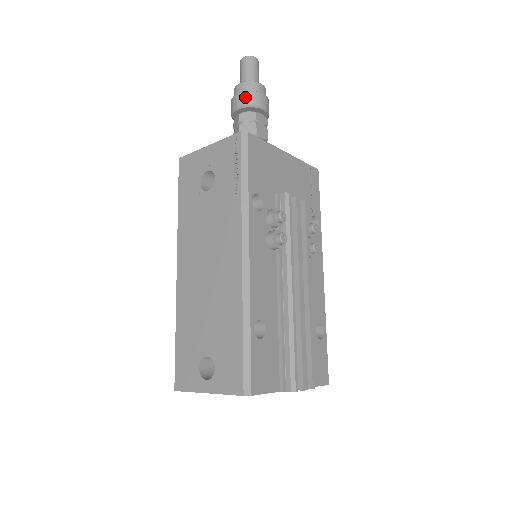
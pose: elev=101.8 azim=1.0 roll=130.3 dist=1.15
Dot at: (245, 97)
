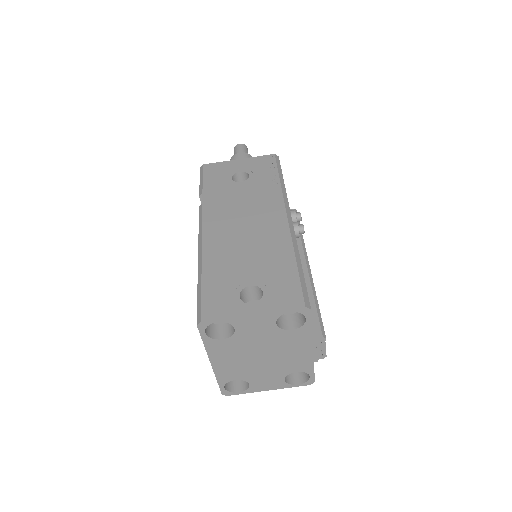
Dot at: occluded
